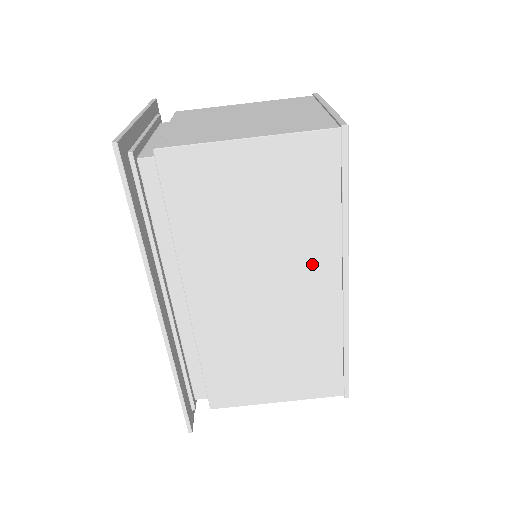
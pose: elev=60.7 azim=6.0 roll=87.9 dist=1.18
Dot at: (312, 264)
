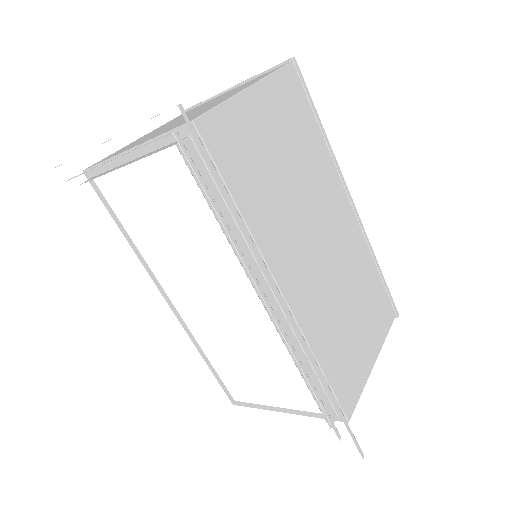
Dot at: (329, 195)
